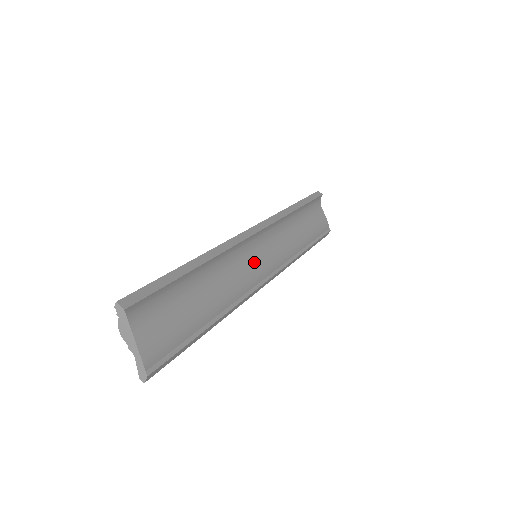
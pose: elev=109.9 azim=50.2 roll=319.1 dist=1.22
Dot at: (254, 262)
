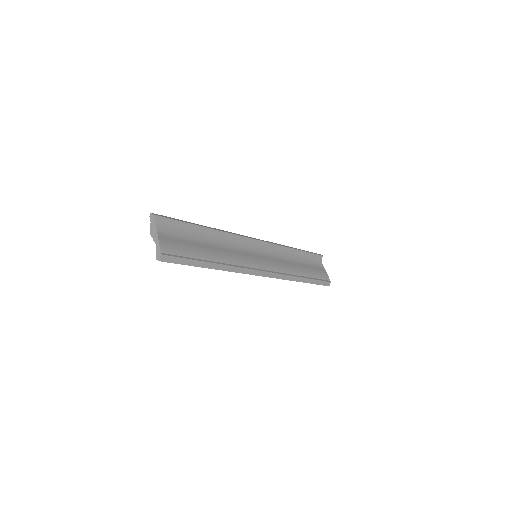
Dot at: (253, 256)
